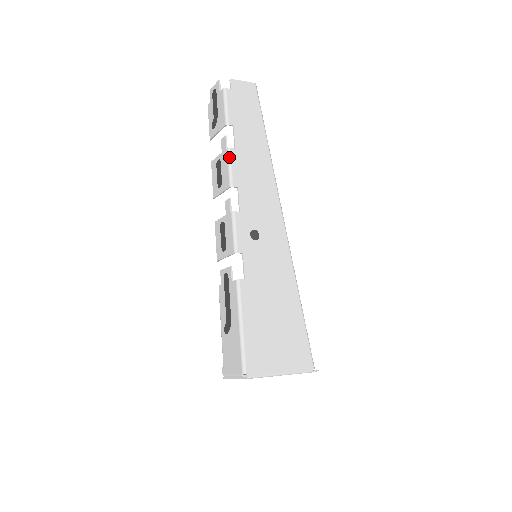
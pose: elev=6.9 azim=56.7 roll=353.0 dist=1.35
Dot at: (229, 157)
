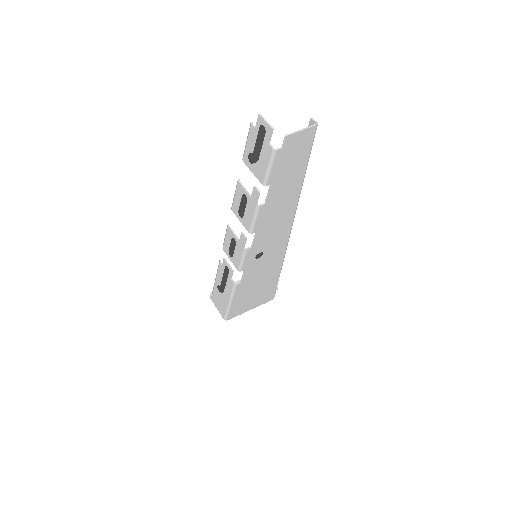
Dot at: (256, 213)
